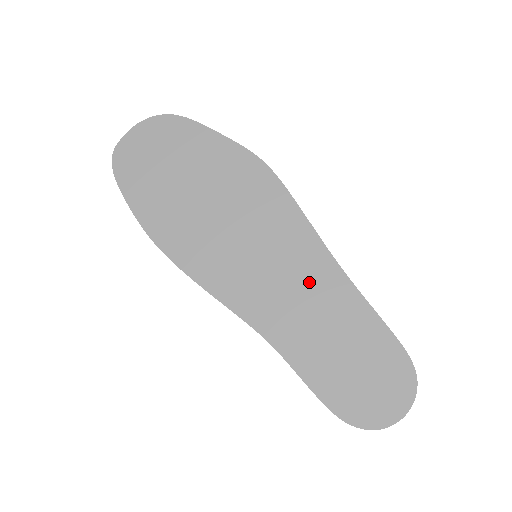
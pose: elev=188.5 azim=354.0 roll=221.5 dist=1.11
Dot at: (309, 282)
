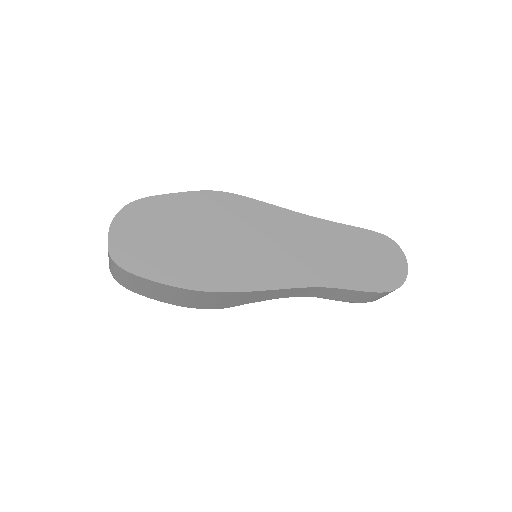
Dot at: (307, 237)
